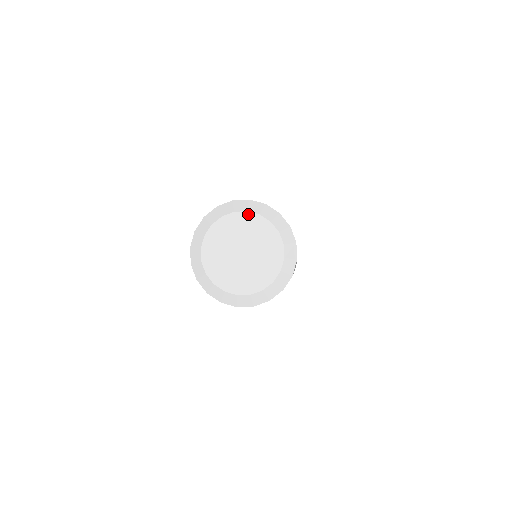
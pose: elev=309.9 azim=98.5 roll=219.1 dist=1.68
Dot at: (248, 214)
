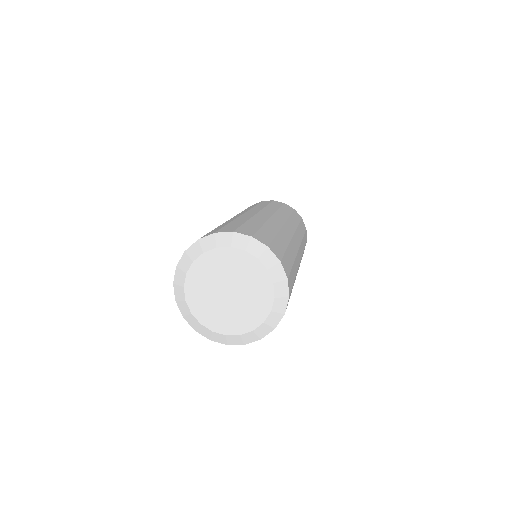
Dot at: (232, 250)
